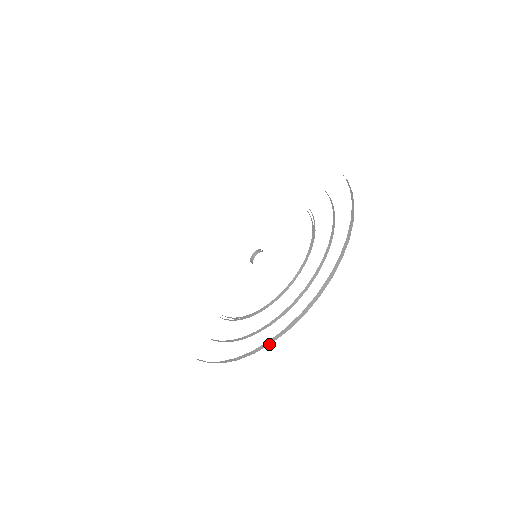
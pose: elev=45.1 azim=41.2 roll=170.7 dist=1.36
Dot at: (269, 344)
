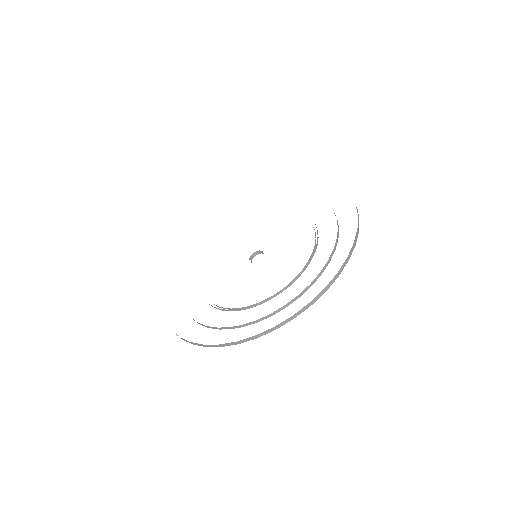
Dot at: (324, 292)
